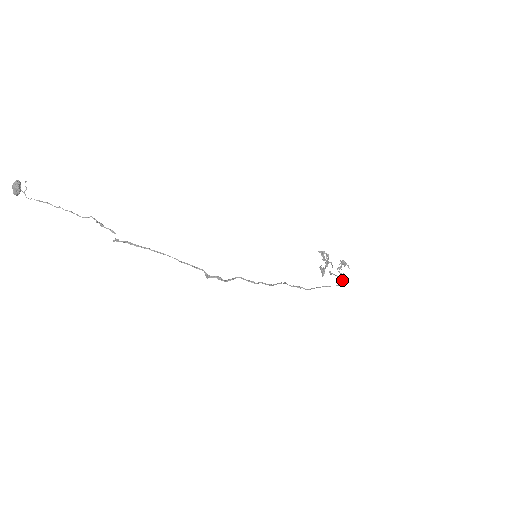
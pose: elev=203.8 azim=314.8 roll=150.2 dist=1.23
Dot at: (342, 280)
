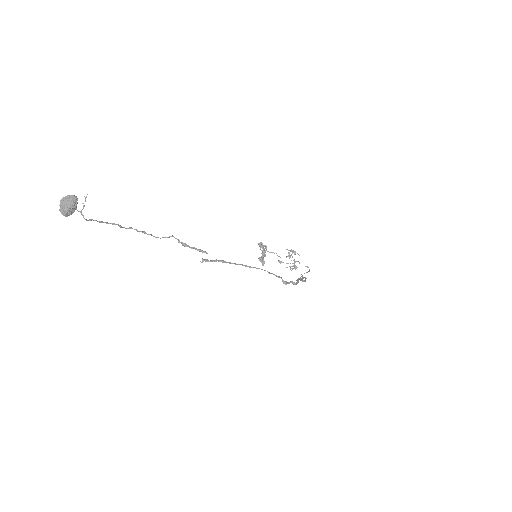
Dot at: occluded
